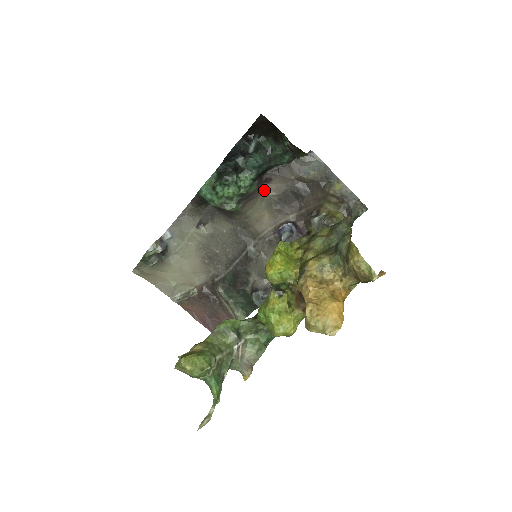
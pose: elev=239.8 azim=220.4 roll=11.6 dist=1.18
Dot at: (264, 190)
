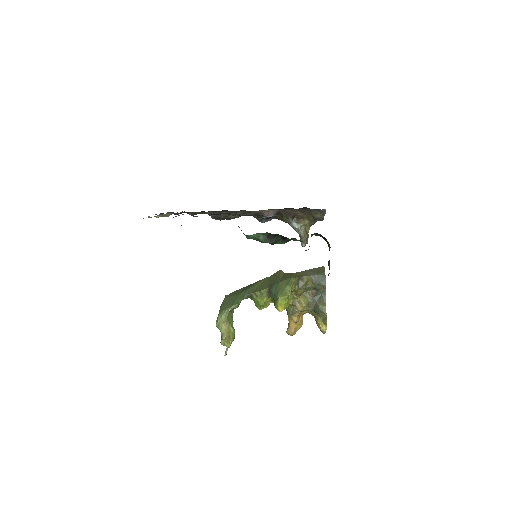
Dot at: occluded
